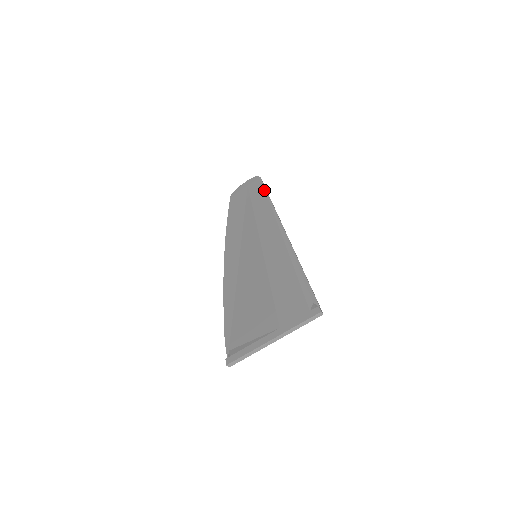
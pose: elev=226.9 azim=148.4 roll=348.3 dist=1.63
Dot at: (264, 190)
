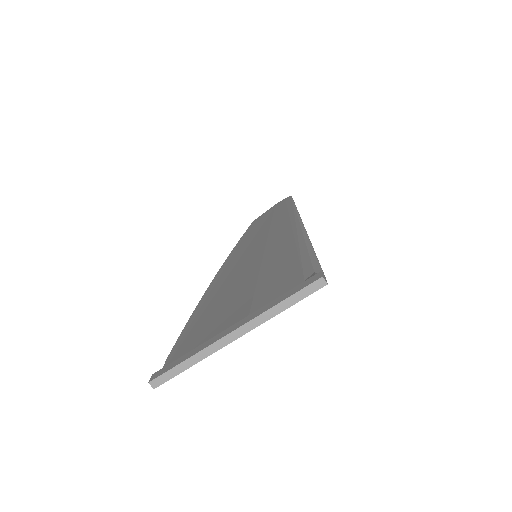
Dot at: (291, 202)
